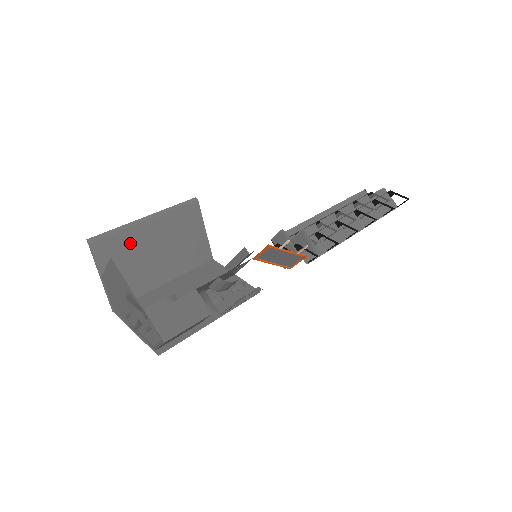
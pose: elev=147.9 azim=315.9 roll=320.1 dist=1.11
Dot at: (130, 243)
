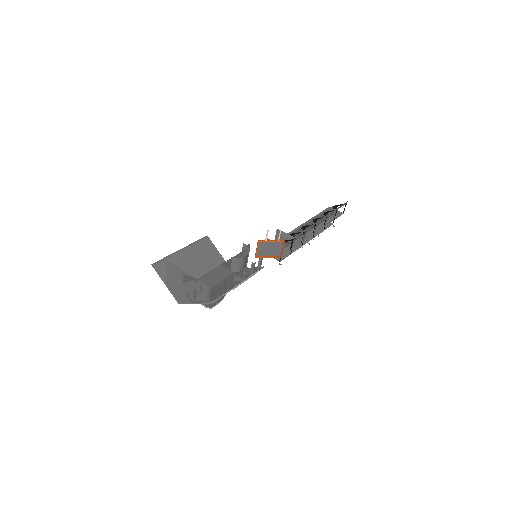
Dot at: (176, 264)
